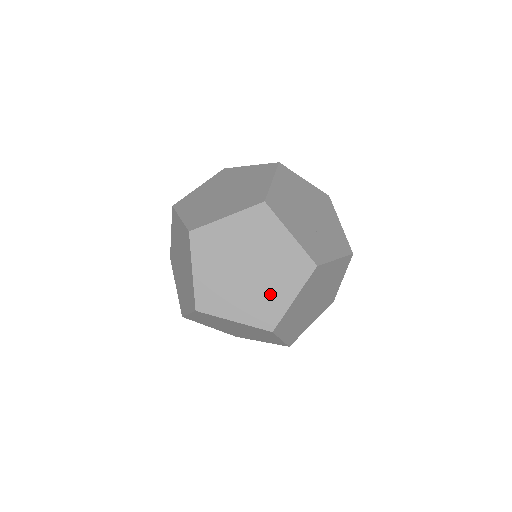
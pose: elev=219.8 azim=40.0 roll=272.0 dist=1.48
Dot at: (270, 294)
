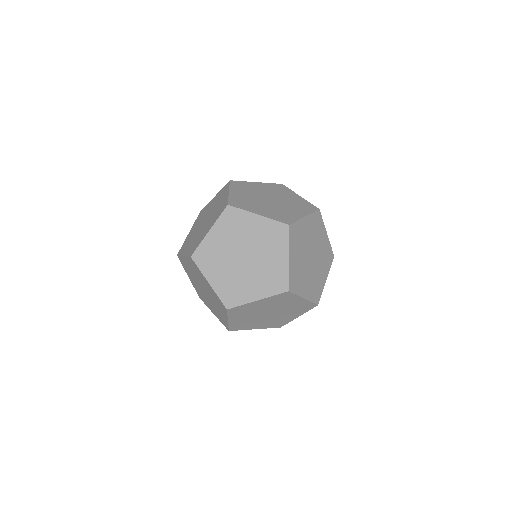
Dot at: (245, 284)
